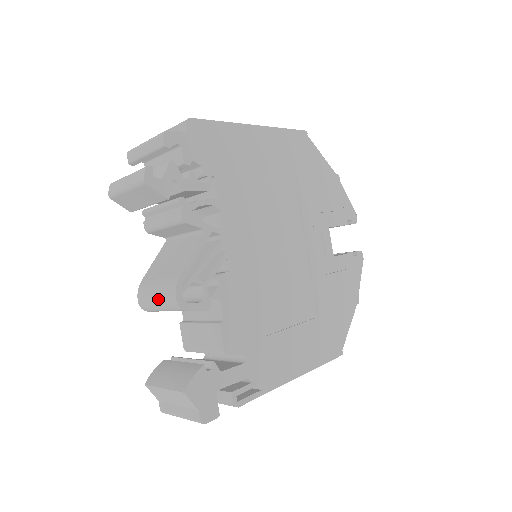
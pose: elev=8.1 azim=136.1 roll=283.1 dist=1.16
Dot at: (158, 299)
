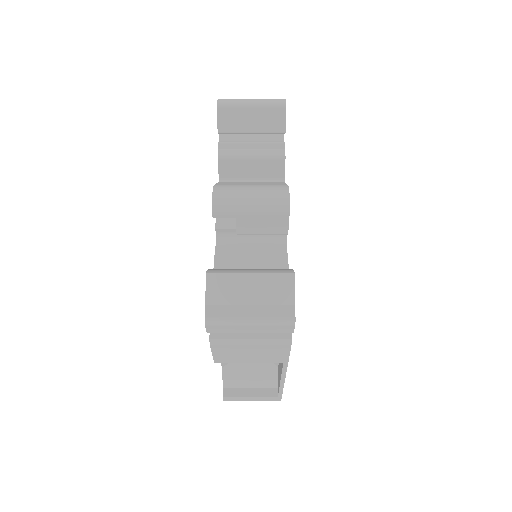
Dot at: (256, 195)
